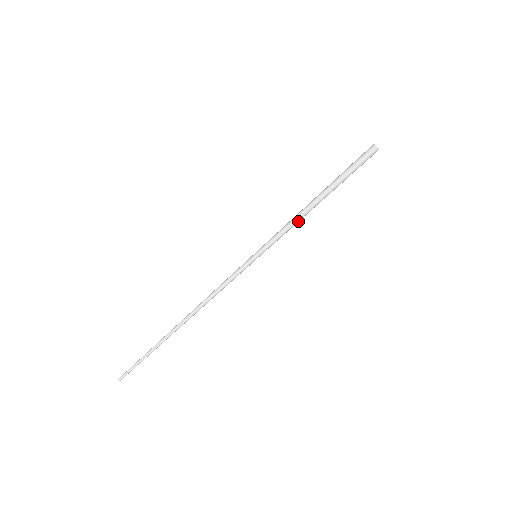
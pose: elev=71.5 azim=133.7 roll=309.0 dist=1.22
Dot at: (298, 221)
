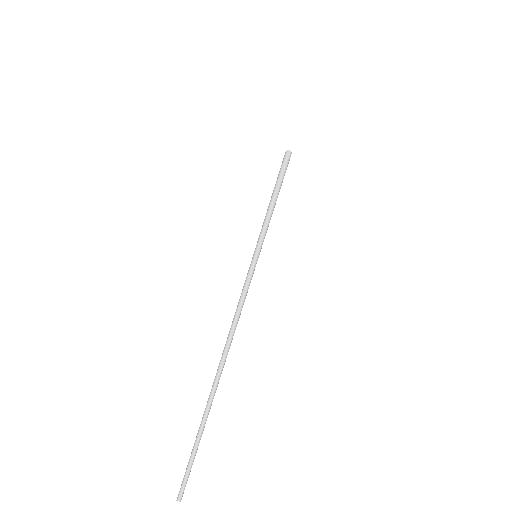
Dot at: (271, 214)
